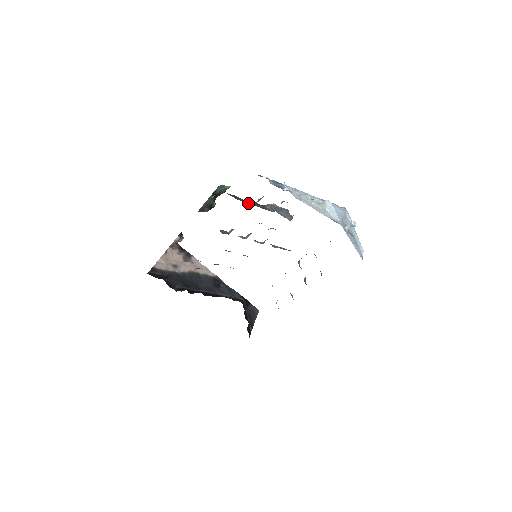
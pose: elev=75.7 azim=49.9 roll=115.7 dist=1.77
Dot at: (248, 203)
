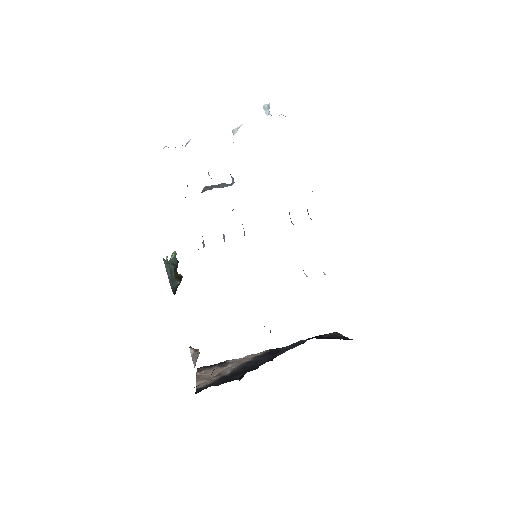
Dot at: occluded
